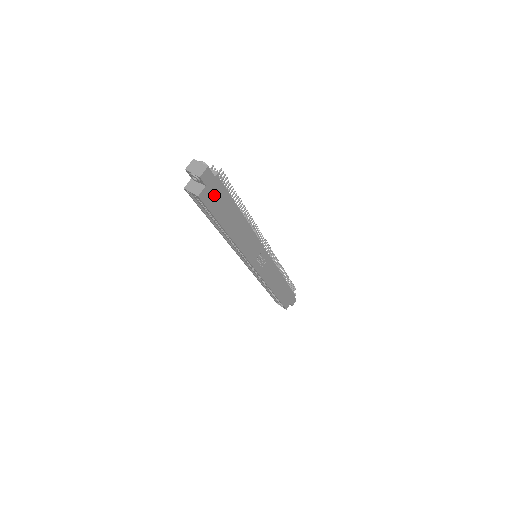
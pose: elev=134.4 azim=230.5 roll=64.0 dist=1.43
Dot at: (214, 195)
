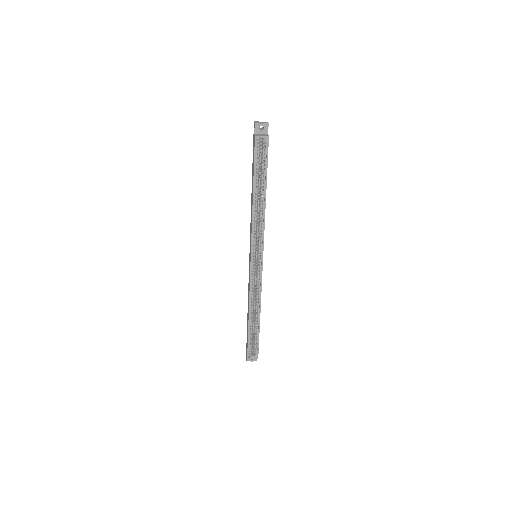
Dot at: occluded
